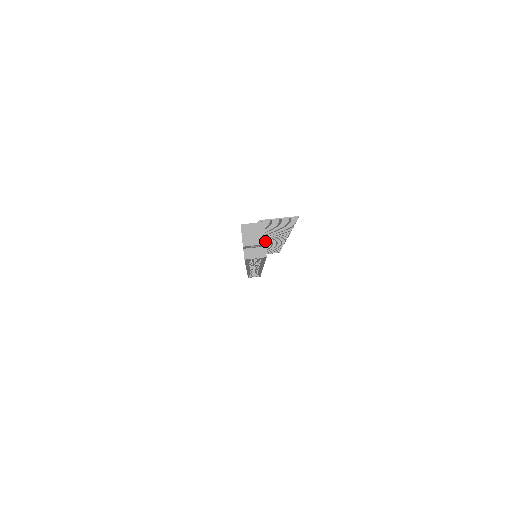
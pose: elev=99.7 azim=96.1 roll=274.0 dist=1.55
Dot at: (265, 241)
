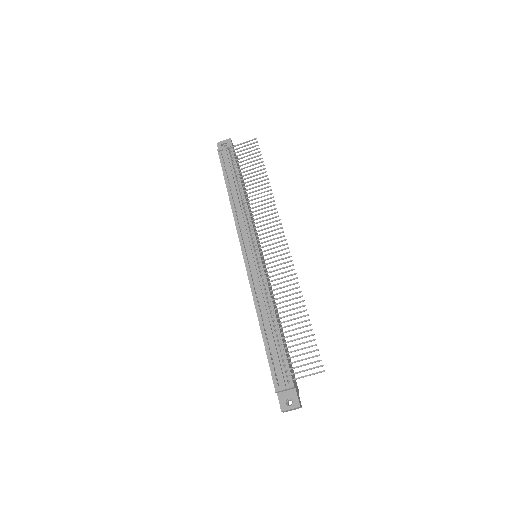
Dot at: occluded
